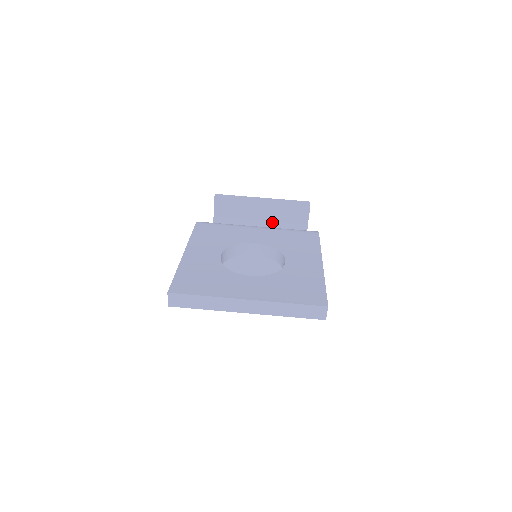
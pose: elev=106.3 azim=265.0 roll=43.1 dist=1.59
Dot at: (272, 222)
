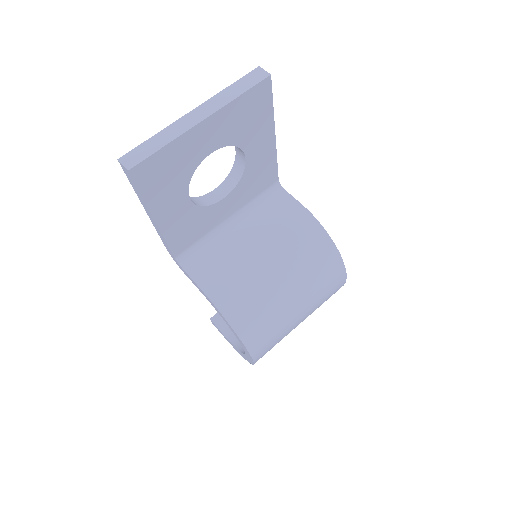
Dot at: occluded
